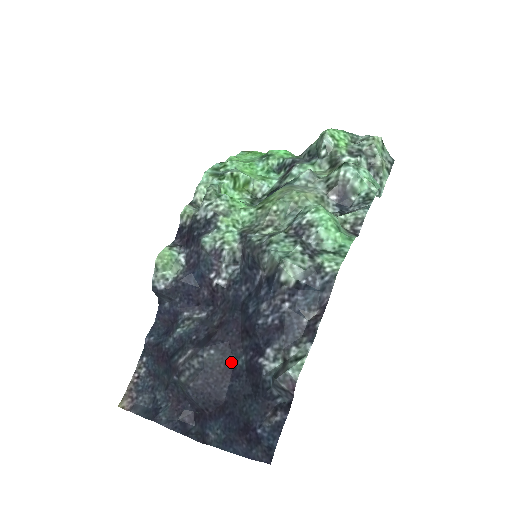
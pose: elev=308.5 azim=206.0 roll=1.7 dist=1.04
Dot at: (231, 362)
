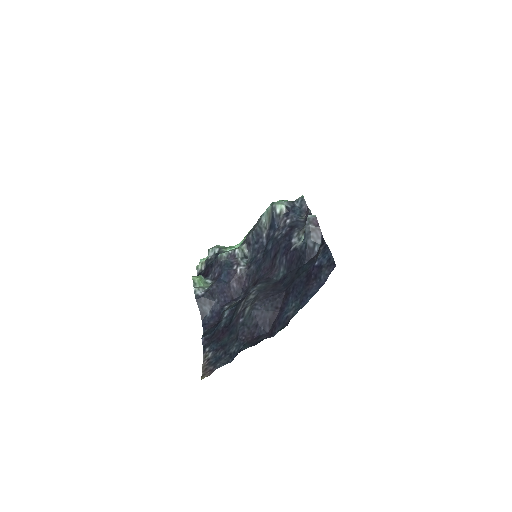
Dot at: (275, 281)
